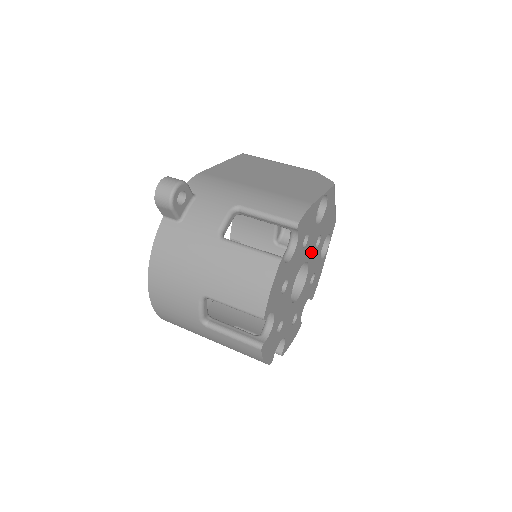
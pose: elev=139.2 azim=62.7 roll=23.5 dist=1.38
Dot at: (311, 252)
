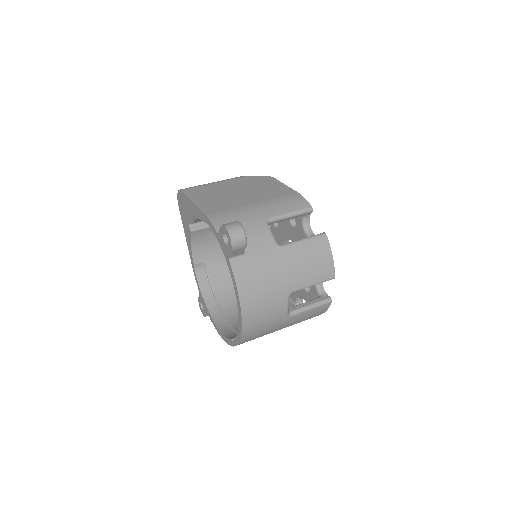
Dot at: occluded
